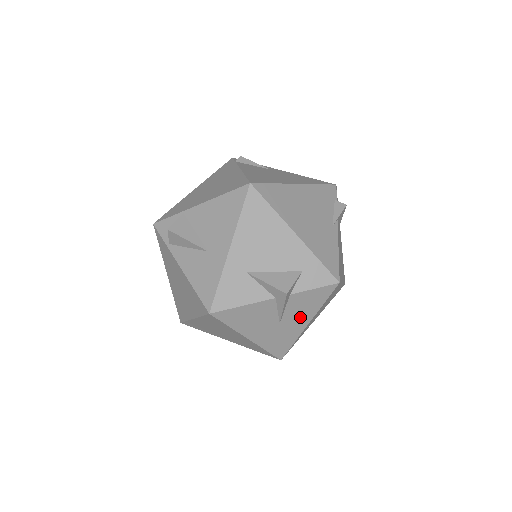
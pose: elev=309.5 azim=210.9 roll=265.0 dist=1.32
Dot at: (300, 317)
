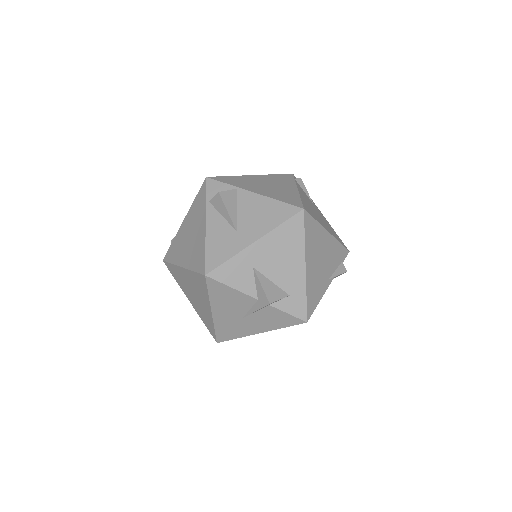
Dot at: (260, 324)
